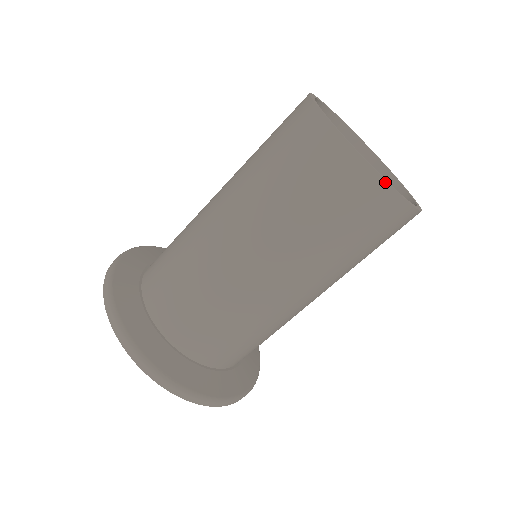
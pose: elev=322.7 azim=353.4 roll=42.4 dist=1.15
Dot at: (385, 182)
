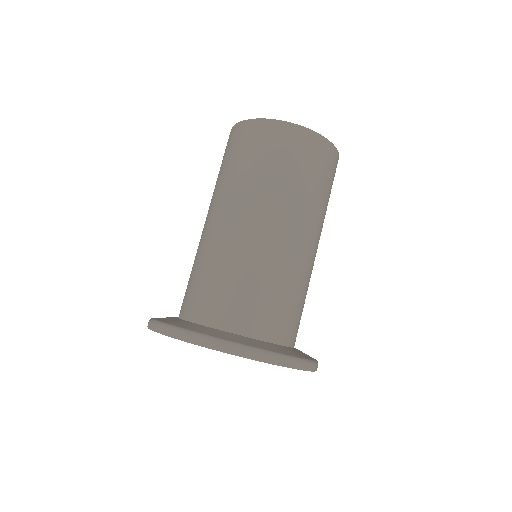
Dot at: (335, 147)
